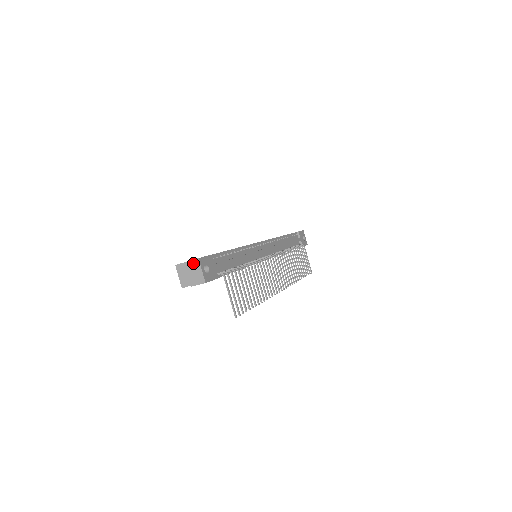
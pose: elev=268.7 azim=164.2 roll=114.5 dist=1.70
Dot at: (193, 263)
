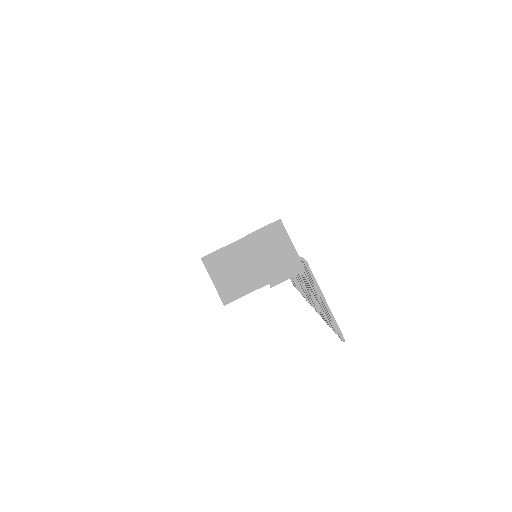
Dot at: (268, 233)
